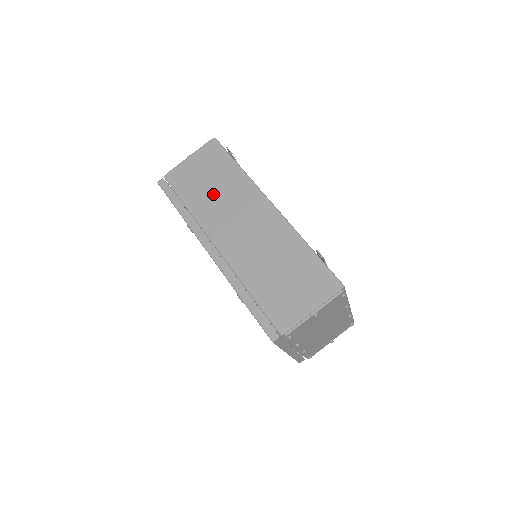
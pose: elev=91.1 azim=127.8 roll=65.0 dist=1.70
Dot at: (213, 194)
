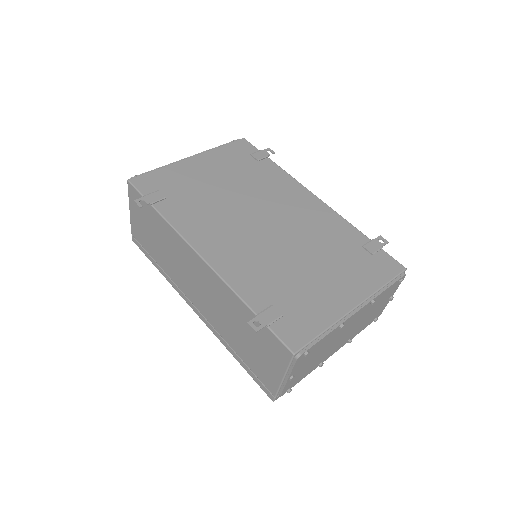
Dot at: (163, 249)
